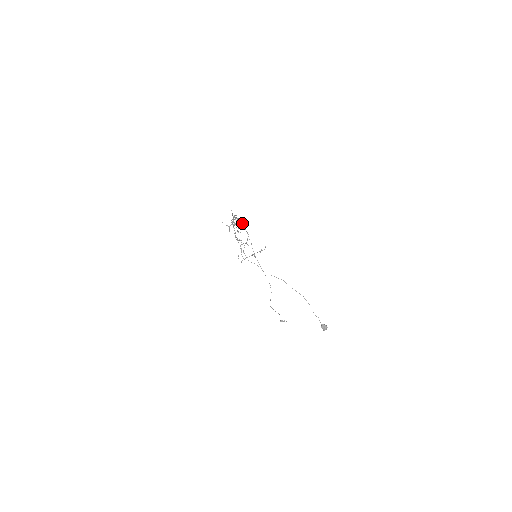
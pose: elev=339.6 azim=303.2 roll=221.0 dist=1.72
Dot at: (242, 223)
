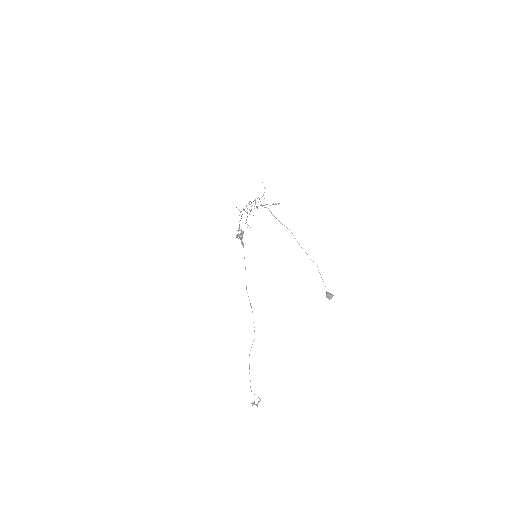
Dot at: (243, 245)
